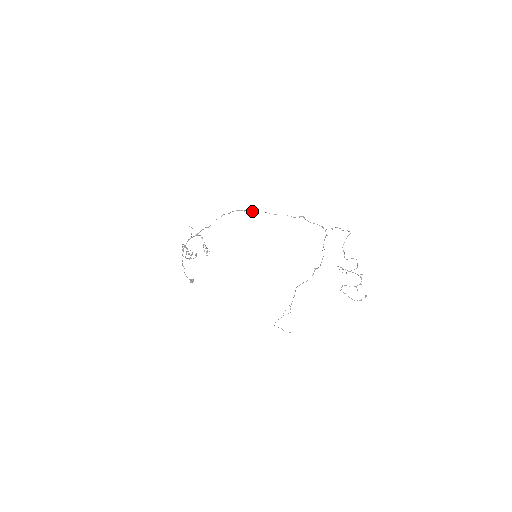
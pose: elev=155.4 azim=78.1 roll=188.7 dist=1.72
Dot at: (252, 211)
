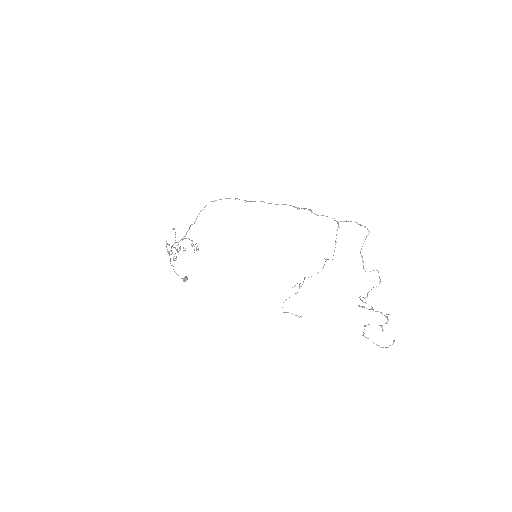
Dot at: (245, 200)
